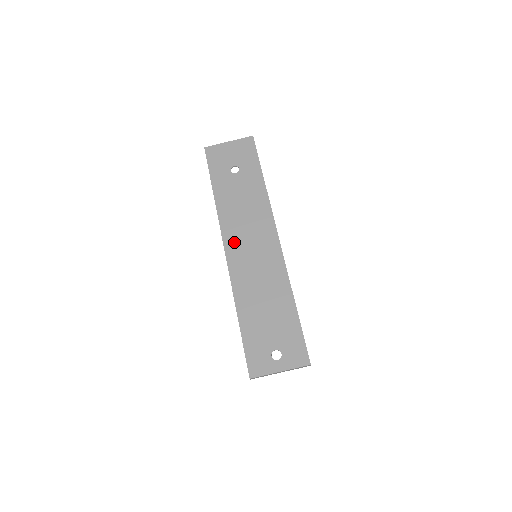
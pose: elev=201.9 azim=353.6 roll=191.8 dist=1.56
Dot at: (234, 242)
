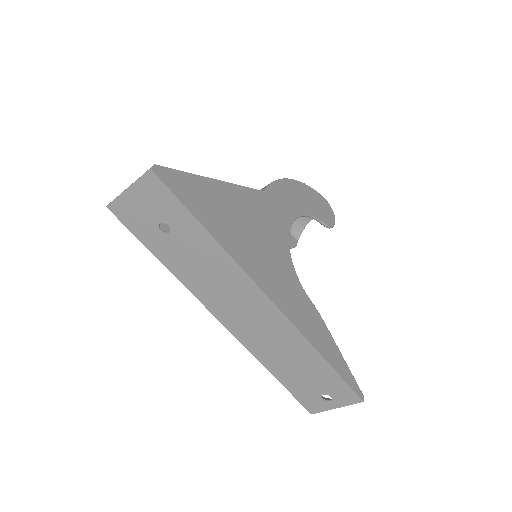
Dot at: (224, 313)
